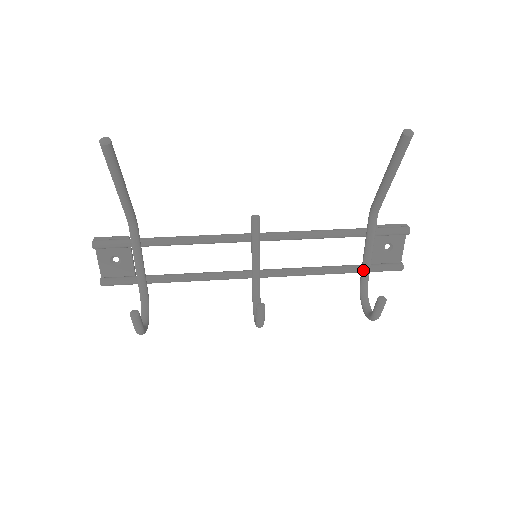
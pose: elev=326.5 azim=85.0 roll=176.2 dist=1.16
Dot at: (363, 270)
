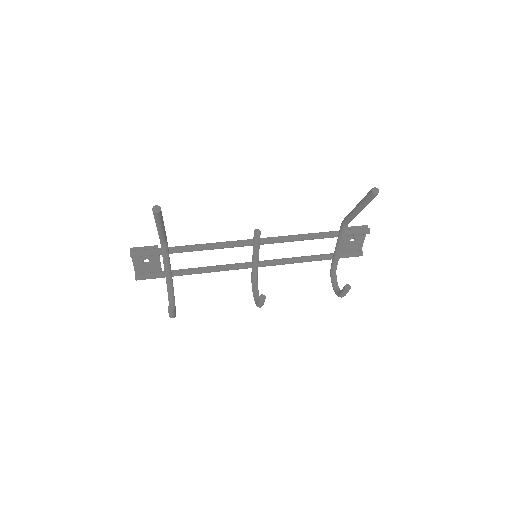
Dot at: (334, 260)
